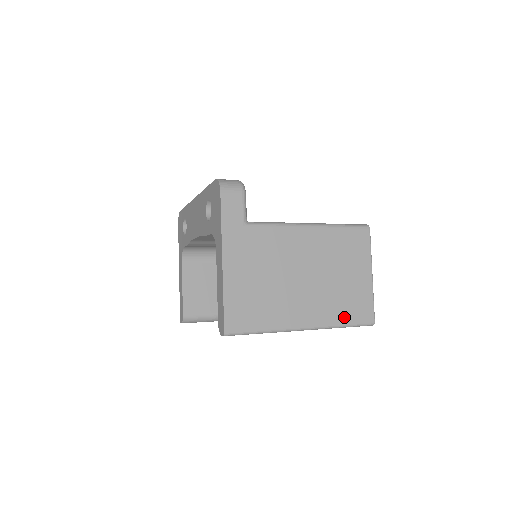
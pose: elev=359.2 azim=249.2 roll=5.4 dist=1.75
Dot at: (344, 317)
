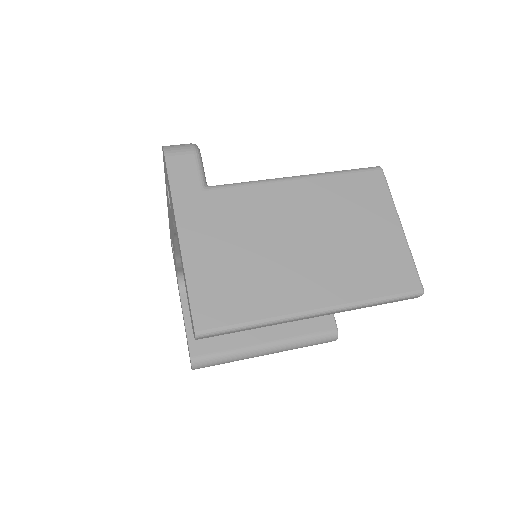
Dot at: (373, 288)
